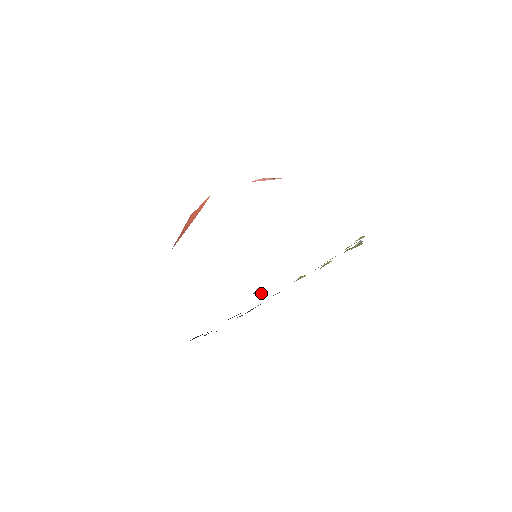
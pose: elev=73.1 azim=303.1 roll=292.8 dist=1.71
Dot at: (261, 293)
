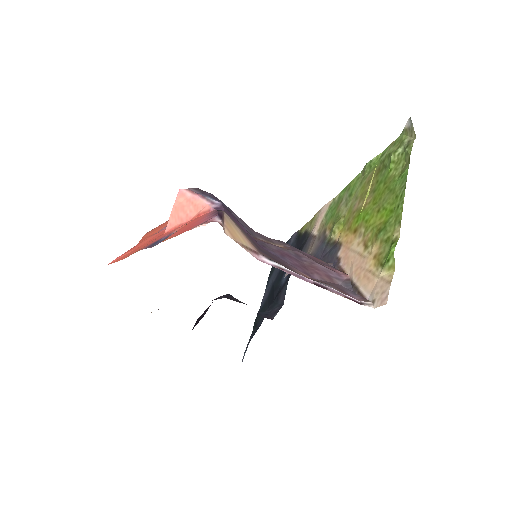
Dot at: occluded
